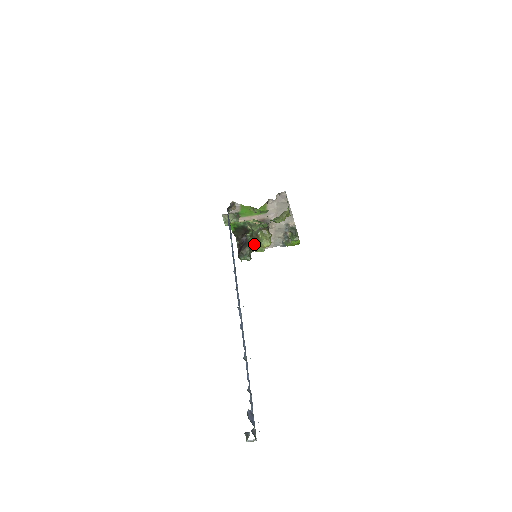
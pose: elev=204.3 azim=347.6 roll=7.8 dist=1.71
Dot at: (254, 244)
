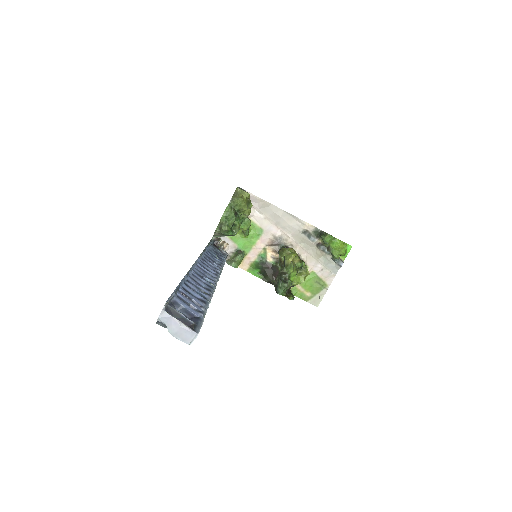
Dot at: (283, 270)
